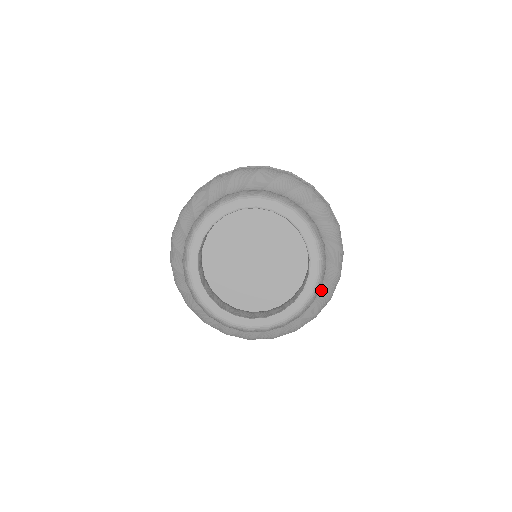
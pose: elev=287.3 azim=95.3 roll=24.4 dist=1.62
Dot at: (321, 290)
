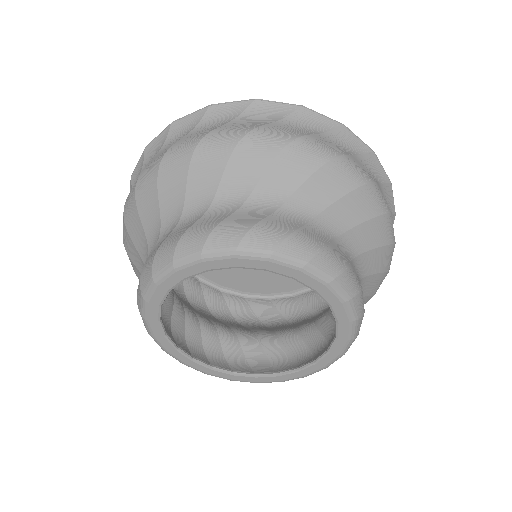
Dot at: occluded
